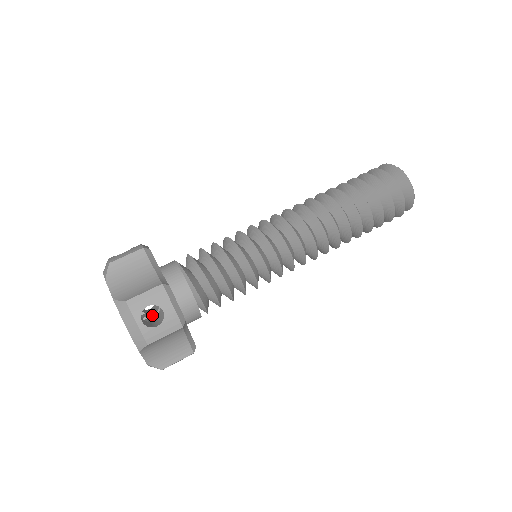
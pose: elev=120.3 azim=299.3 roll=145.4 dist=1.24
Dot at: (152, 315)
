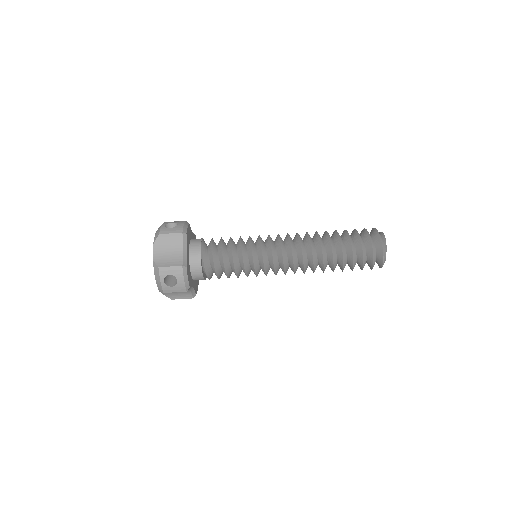
Dot at: occluded
